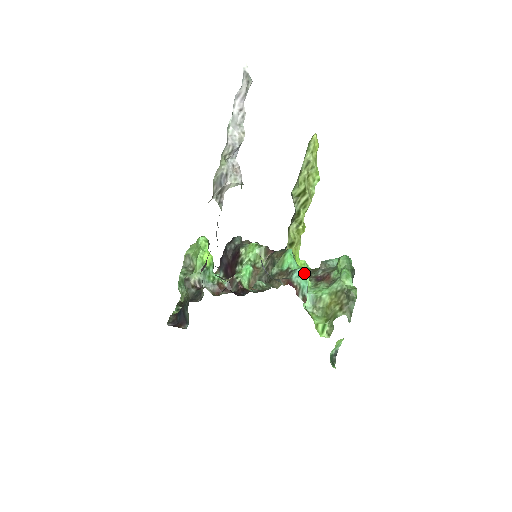
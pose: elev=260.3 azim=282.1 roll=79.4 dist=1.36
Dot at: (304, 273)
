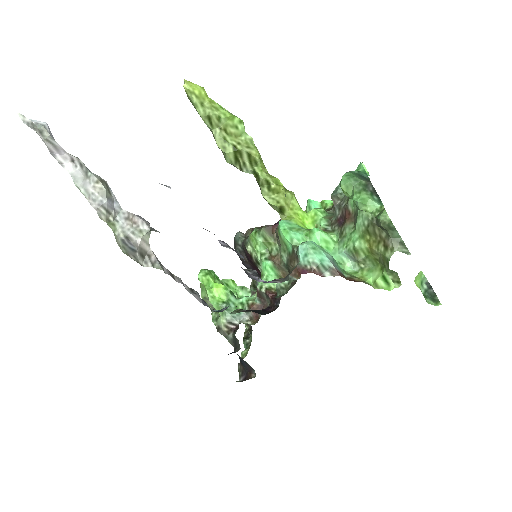
Dot at: (309, 245)
